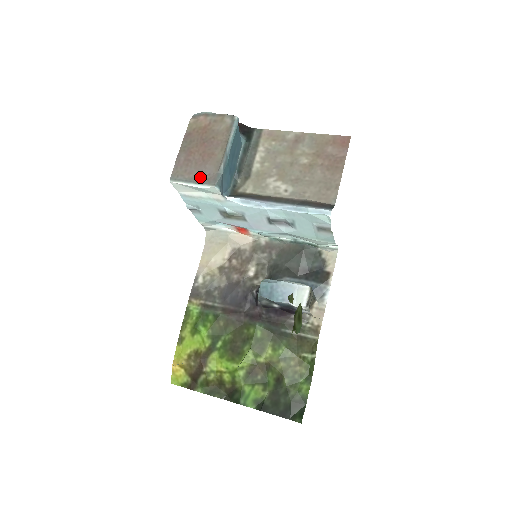
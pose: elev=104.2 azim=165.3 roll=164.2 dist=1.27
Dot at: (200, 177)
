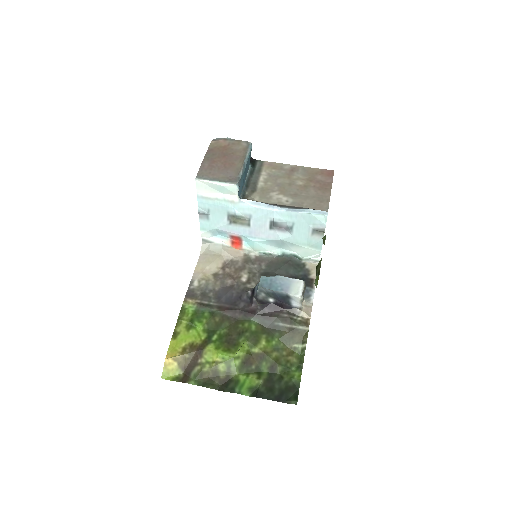
Dot at: (223, 178)
